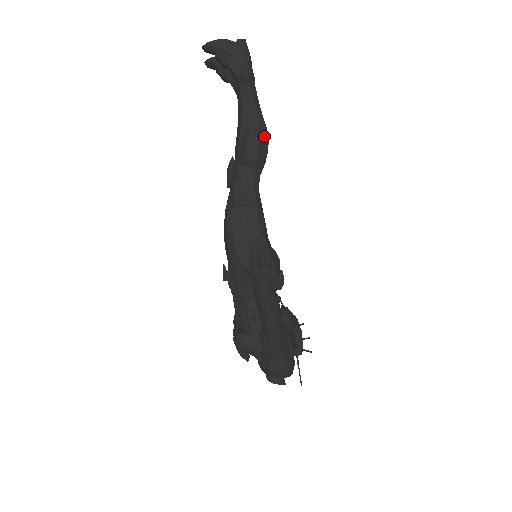
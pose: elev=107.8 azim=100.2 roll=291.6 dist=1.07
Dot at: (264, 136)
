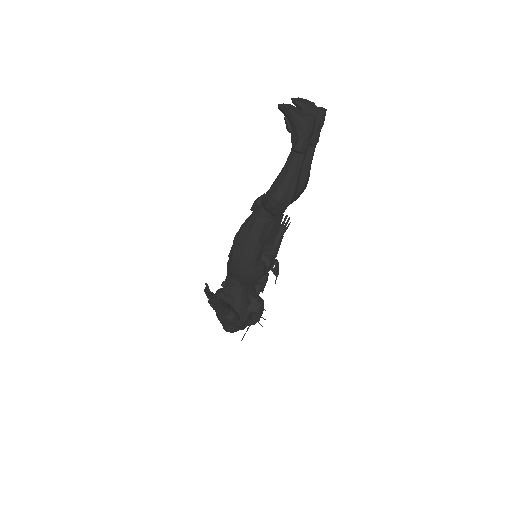
Dot at: (287, 199)
